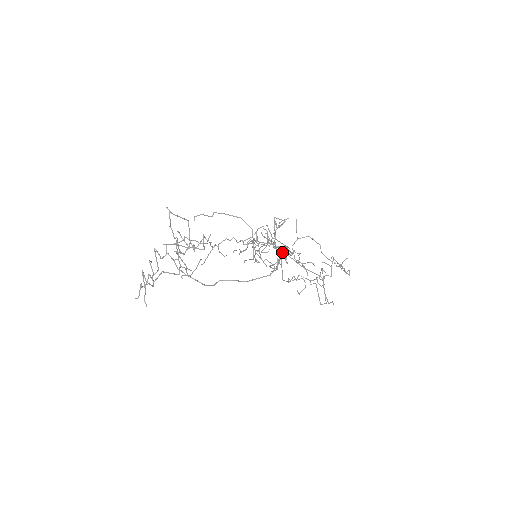
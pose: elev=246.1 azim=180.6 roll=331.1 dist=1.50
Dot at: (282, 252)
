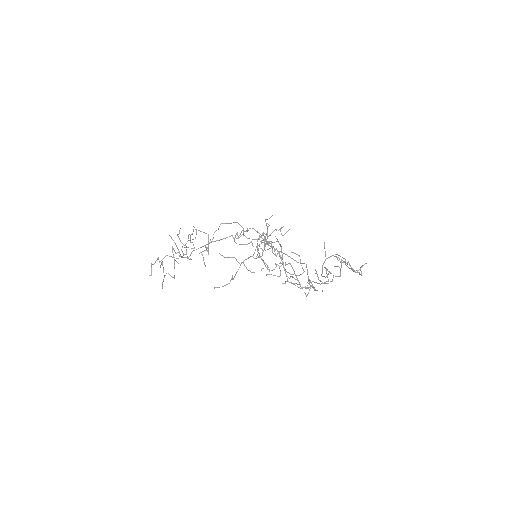
Dot at: (268, 244)
